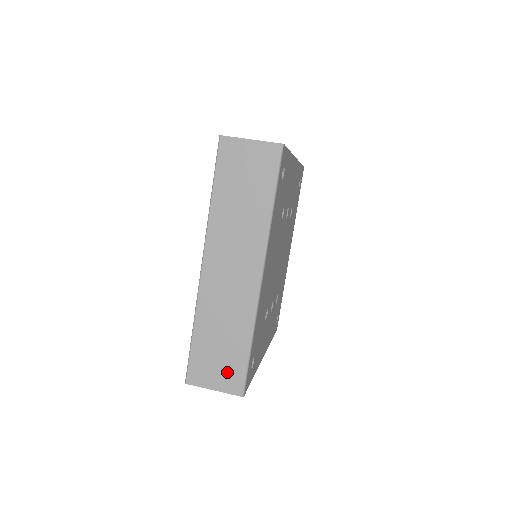
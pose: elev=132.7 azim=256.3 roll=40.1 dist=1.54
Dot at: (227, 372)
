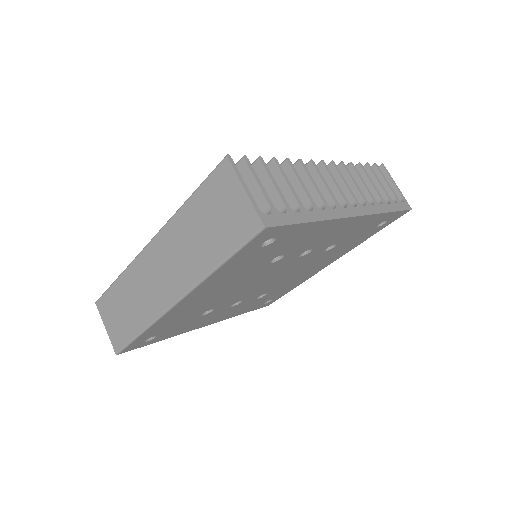
Dot at: (118, 329)
